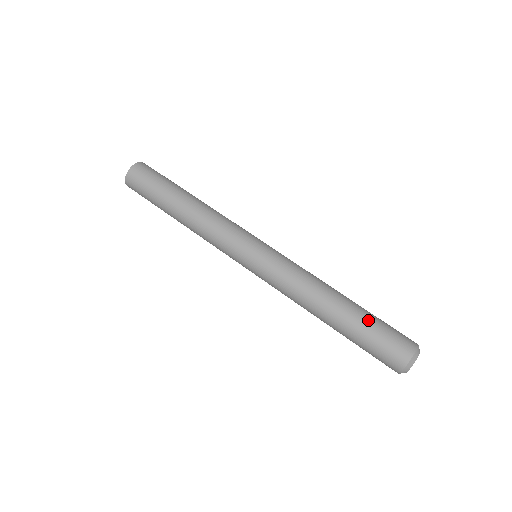
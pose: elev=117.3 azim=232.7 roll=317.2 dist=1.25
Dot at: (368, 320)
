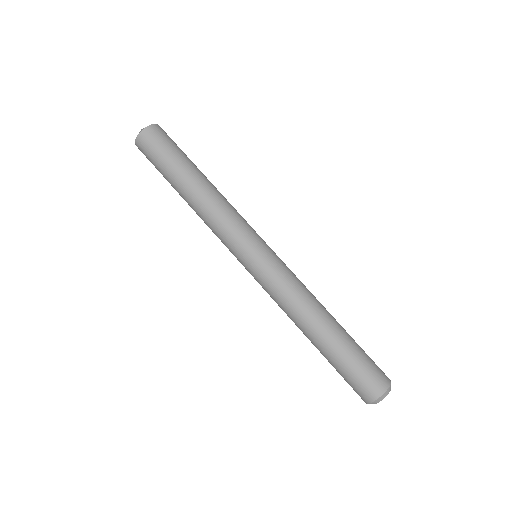
Dot at: (339, 360)
